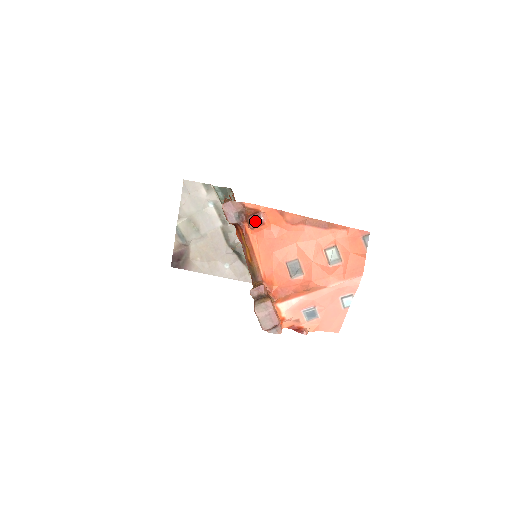
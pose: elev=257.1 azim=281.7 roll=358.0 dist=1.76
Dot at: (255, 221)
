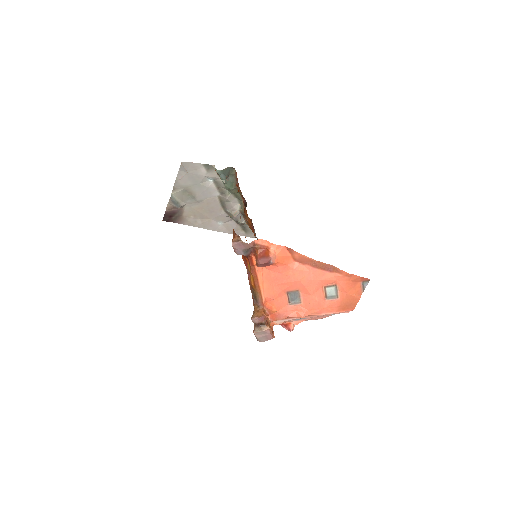
Dot at: (264, 264)
